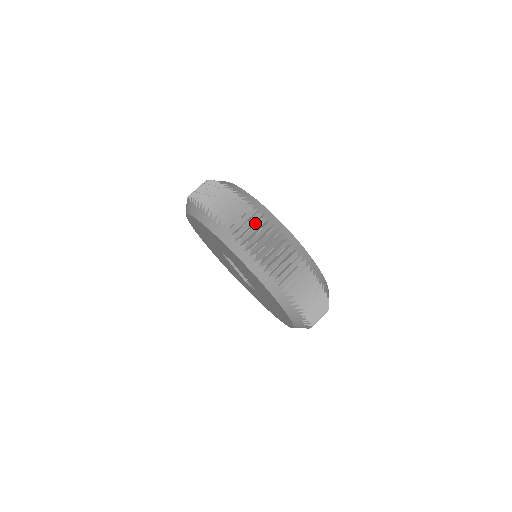
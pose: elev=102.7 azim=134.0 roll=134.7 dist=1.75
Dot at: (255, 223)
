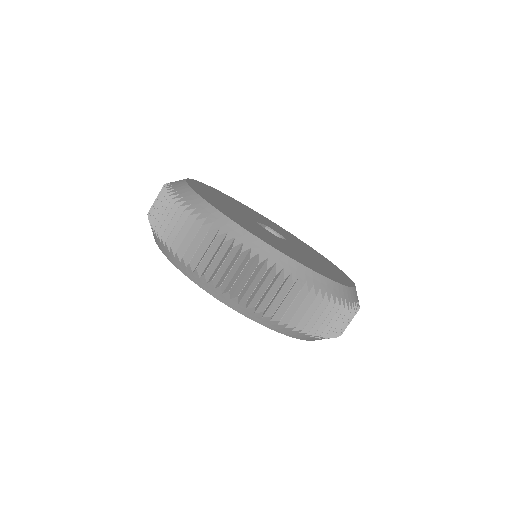
Dot at: (285, 293)
